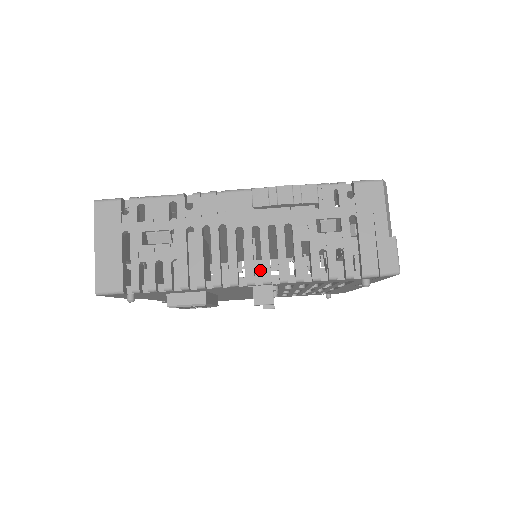
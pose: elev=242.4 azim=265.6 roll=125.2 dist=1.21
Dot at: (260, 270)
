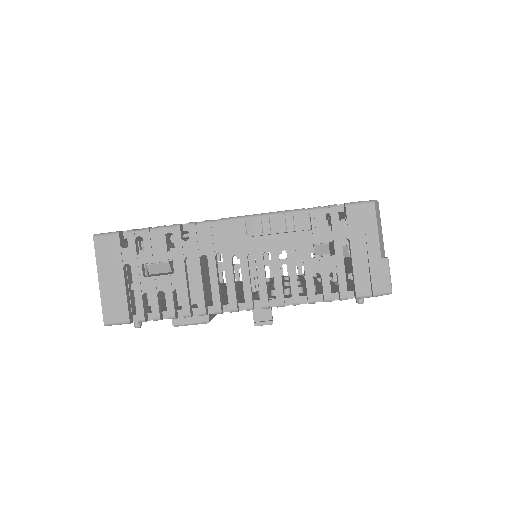
Dot at: occluded
